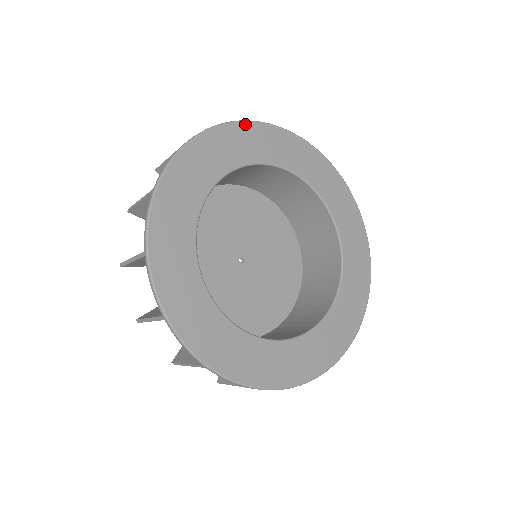
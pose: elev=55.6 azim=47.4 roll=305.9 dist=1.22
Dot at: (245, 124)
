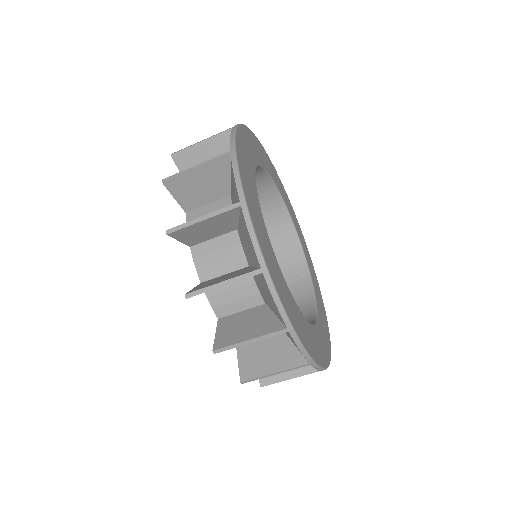
Dot at: (254, 135)
